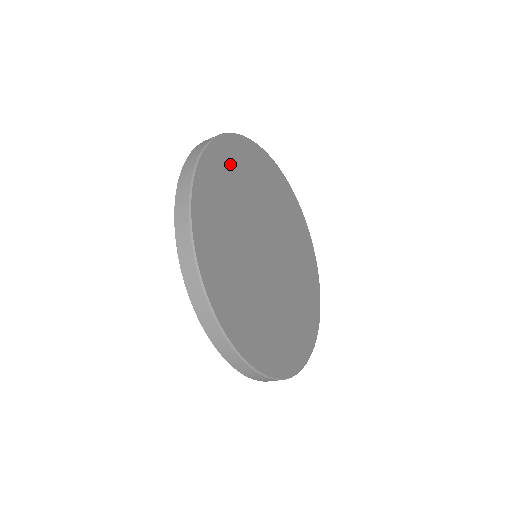
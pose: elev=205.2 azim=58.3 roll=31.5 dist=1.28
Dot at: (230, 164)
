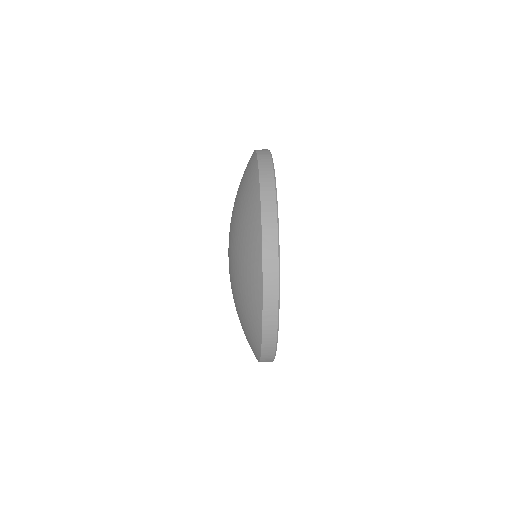
Dot at: occluded
